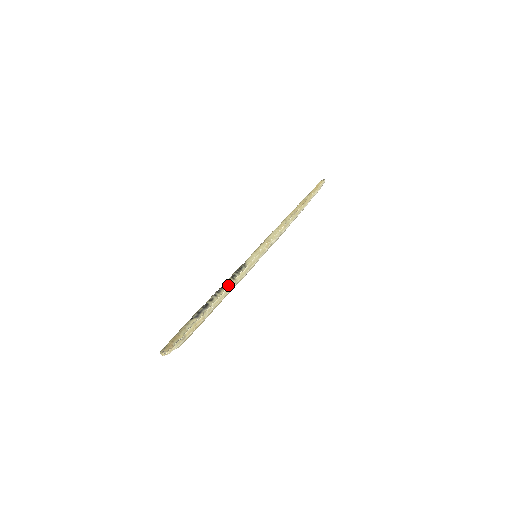
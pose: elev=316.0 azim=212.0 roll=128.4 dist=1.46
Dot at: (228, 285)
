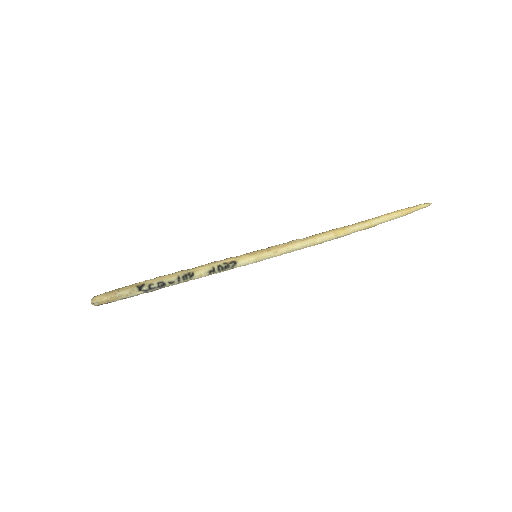
Dot at: (199, 277)
